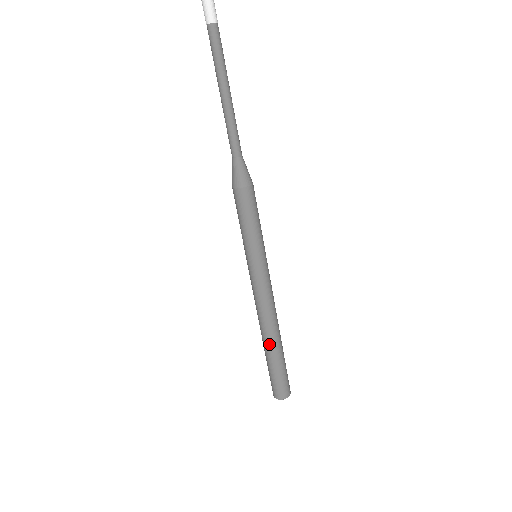
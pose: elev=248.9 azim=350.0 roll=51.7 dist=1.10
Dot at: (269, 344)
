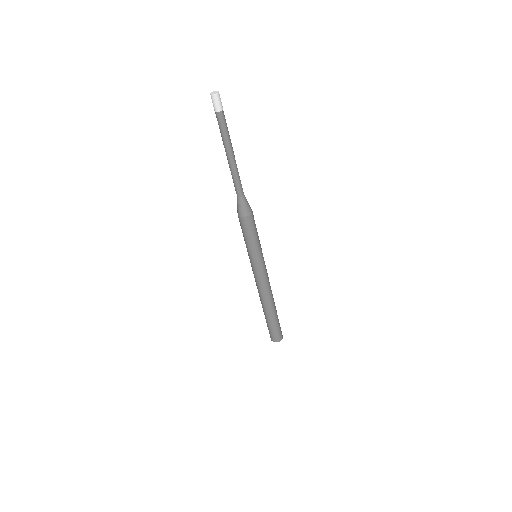
Dot at: (271, 309)
